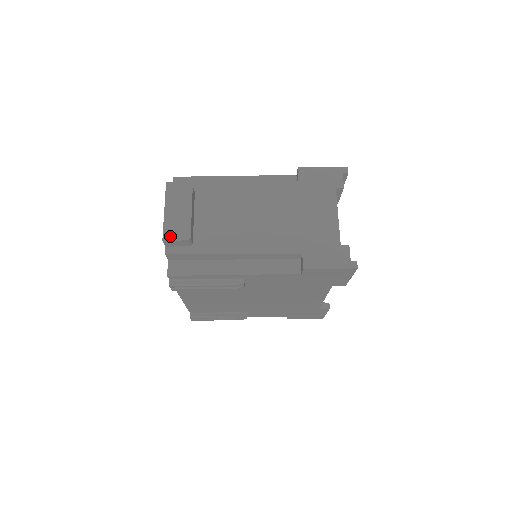
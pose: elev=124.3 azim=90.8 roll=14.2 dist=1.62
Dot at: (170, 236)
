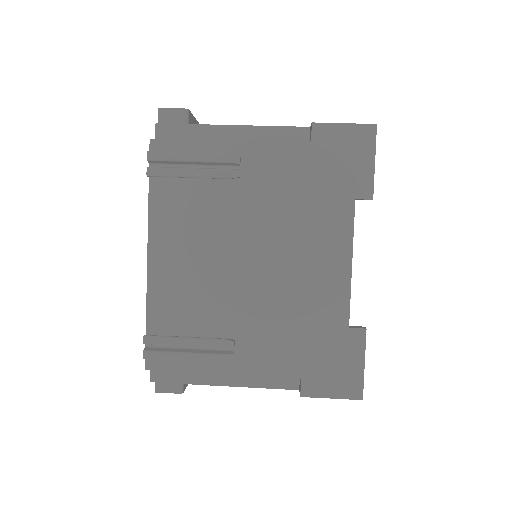
Dot at: (168, 109)
